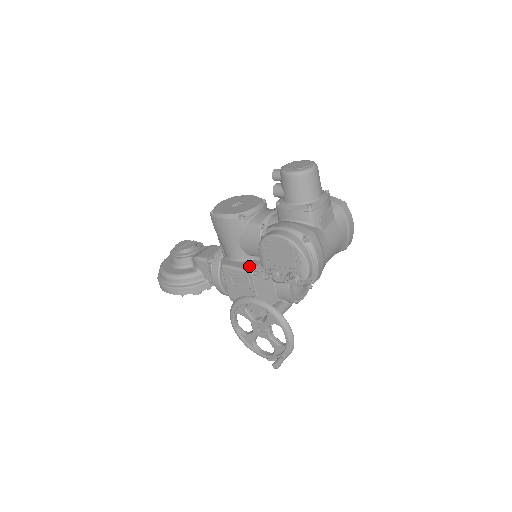
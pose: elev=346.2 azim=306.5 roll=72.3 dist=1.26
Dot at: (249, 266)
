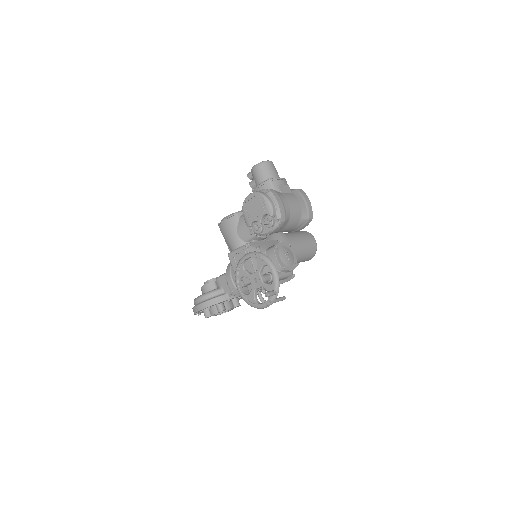
Dot at: occluded
